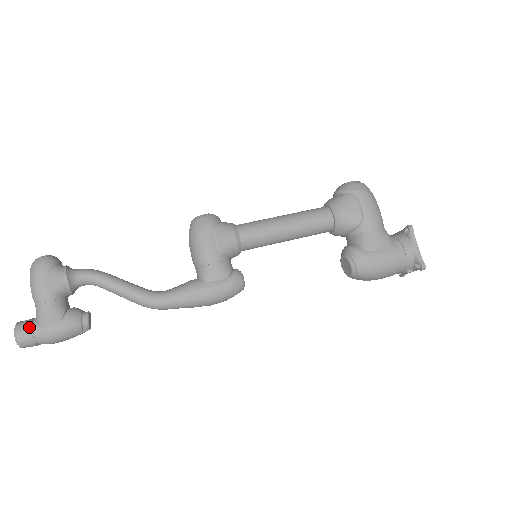
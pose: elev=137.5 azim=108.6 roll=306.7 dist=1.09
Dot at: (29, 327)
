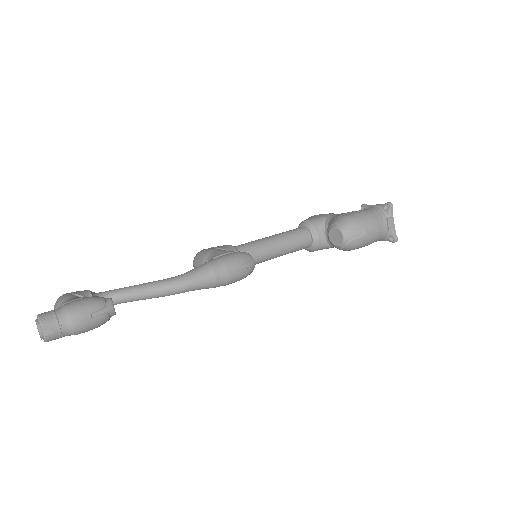
Dot at: (51, 310)
